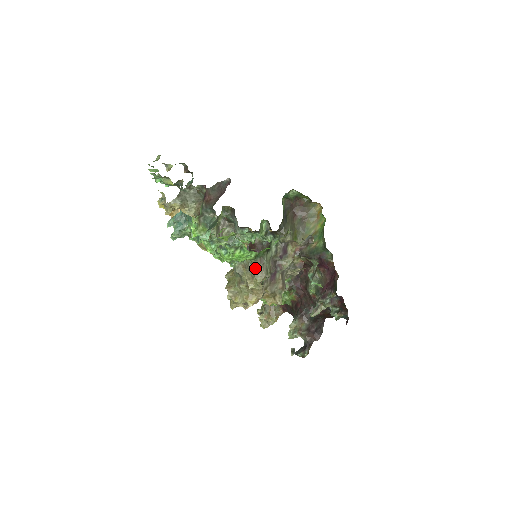
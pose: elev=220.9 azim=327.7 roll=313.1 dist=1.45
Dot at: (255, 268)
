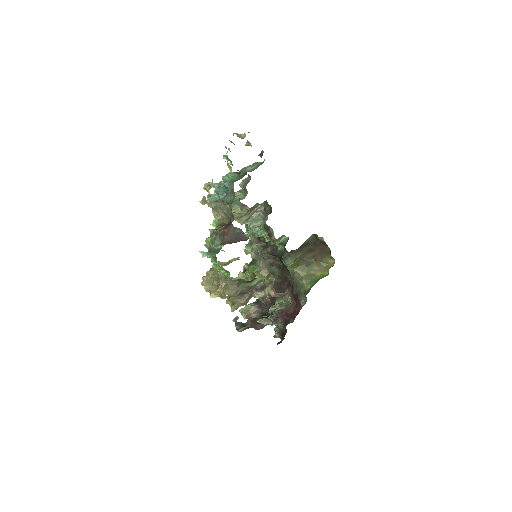
Dot at: (231, 284)
